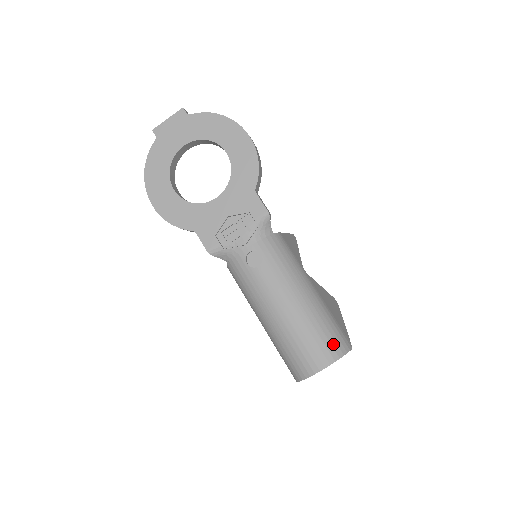
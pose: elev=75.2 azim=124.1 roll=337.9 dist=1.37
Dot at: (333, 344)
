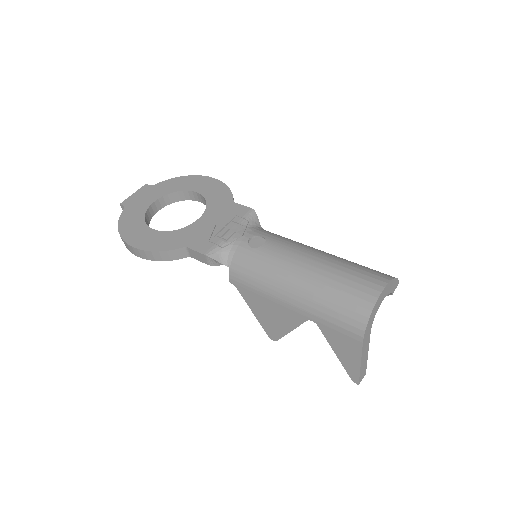
Dot at: (377, 272)
